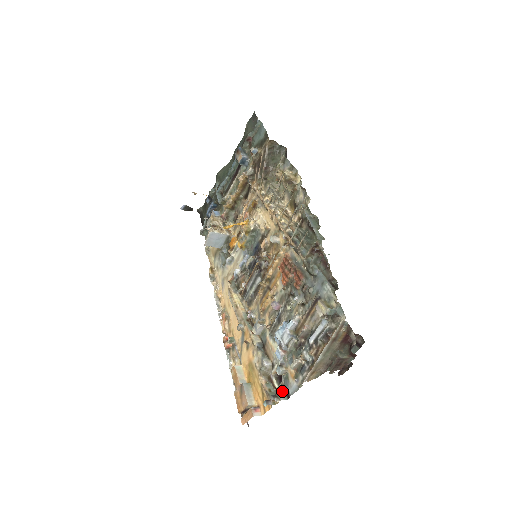
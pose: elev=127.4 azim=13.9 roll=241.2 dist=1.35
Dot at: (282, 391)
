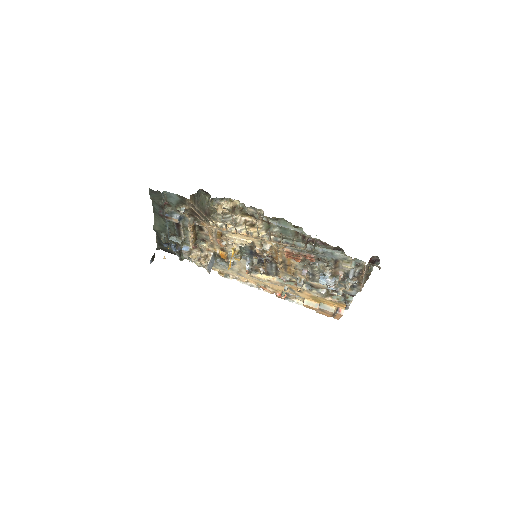
Dot at: (347, 296)
